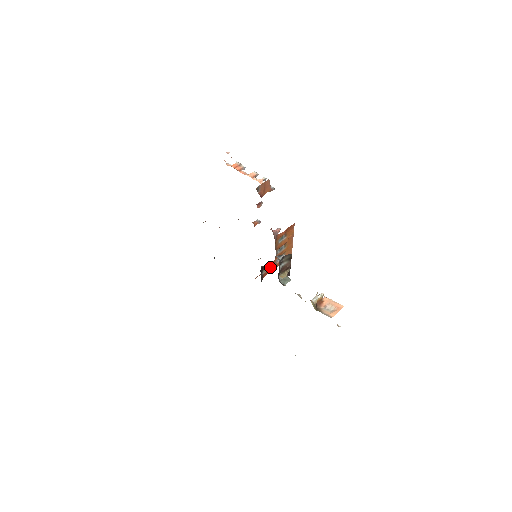
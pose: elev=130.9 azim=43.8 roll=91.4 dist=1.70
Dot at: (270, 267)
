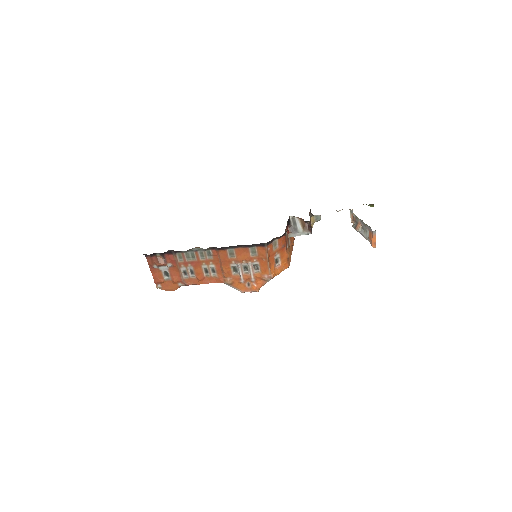
Dot at: (286, 239)
